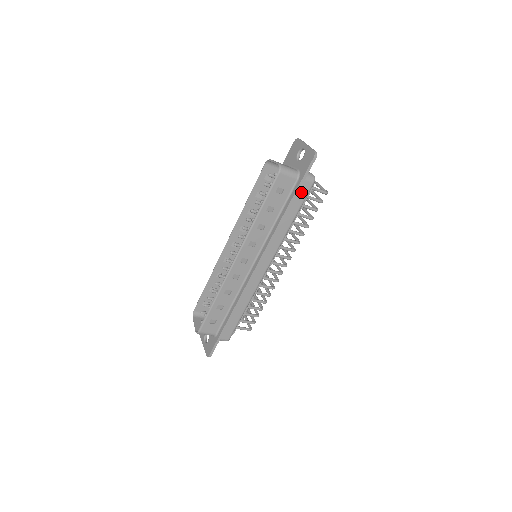
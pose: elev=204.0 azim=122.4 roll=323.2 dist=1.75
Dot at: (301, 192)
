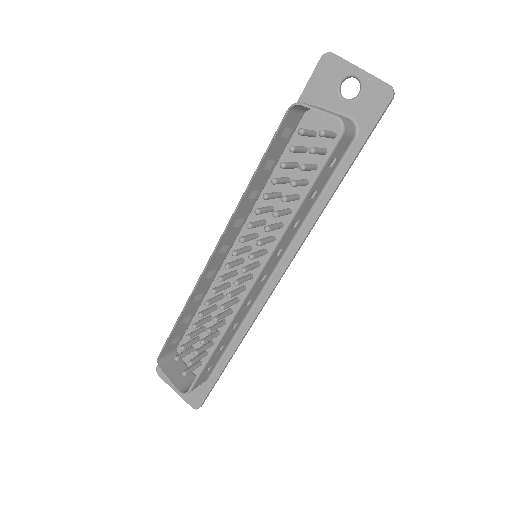
Dot at: occluded
